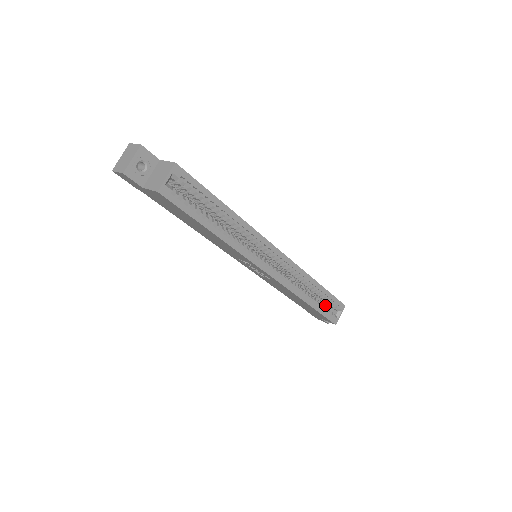
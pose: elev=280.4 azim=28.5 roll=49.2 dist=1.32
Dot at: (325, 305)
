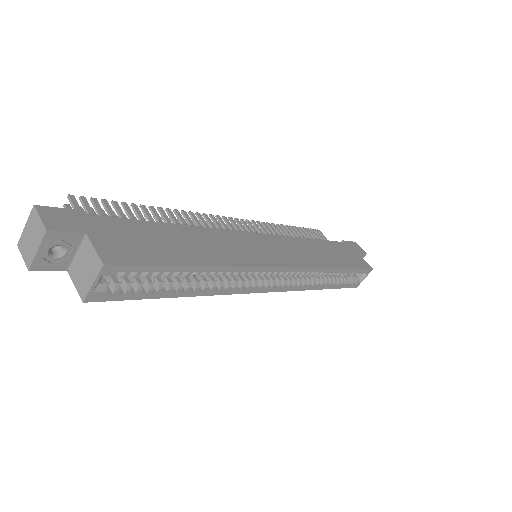
Dot at: occluded
